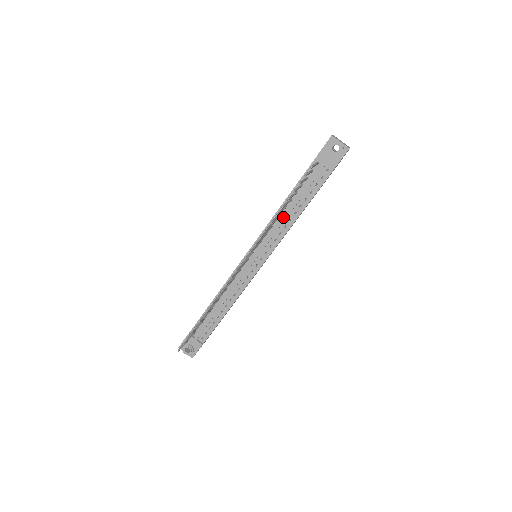
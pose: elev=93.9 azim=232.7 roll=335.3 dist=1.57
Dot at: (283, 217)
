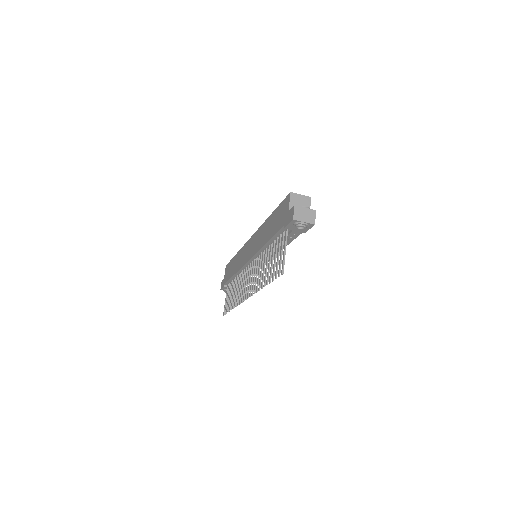
Dot at: (269, 252)
